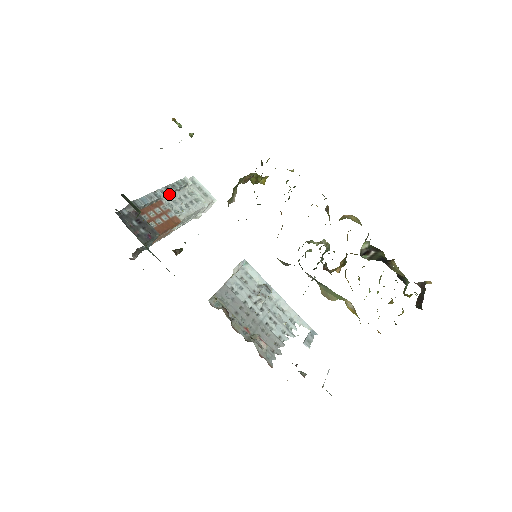
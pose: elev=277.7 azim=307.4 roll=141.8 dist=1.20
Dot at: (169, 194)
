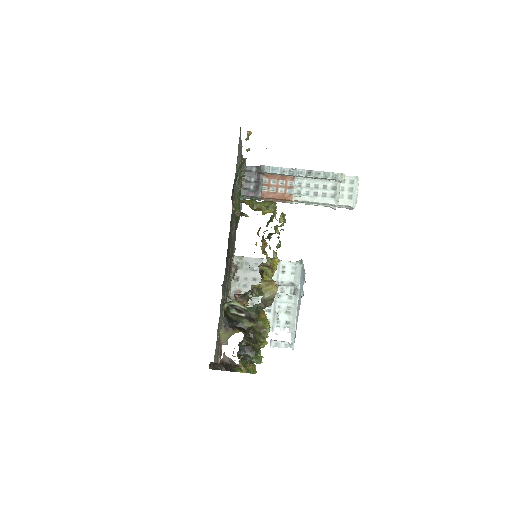
Dot at: (308, 177)
